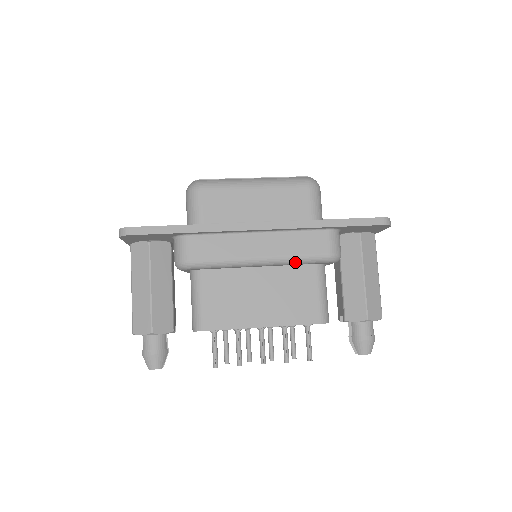
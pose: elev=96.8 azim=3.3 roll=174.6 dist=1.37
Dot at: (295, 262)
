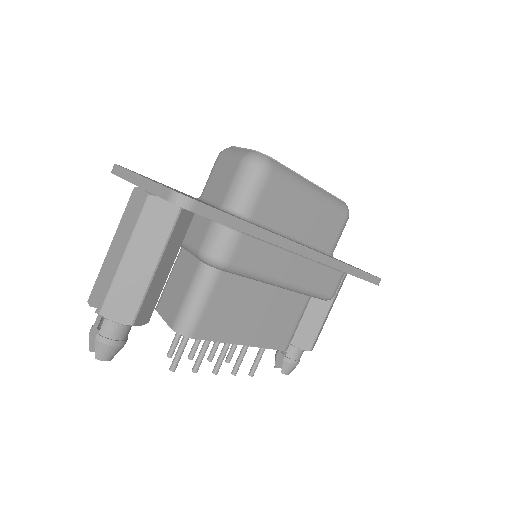
Dot at: (305, 293)
